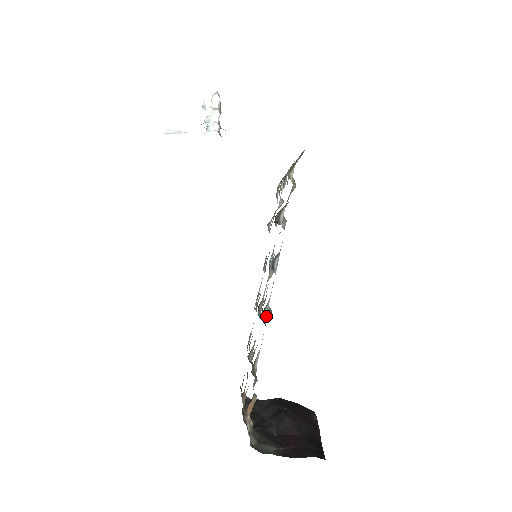
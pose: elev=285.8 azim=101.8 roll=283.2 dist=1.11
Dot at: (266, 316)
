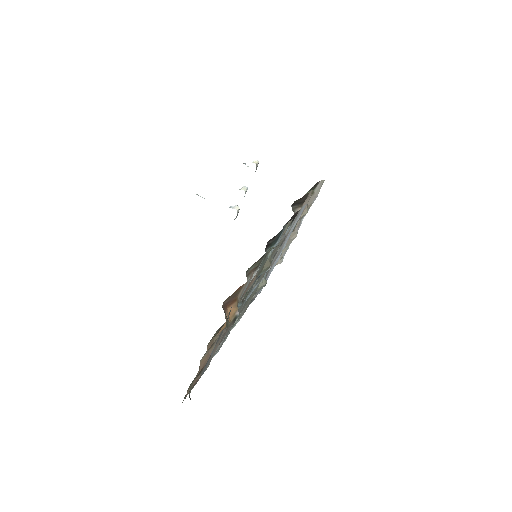
Dot at: (268, 256)
